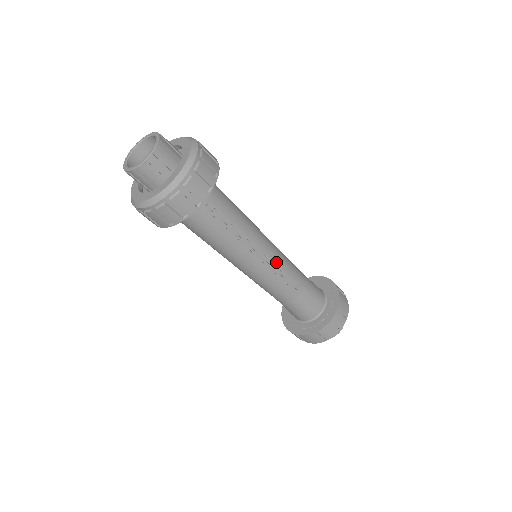
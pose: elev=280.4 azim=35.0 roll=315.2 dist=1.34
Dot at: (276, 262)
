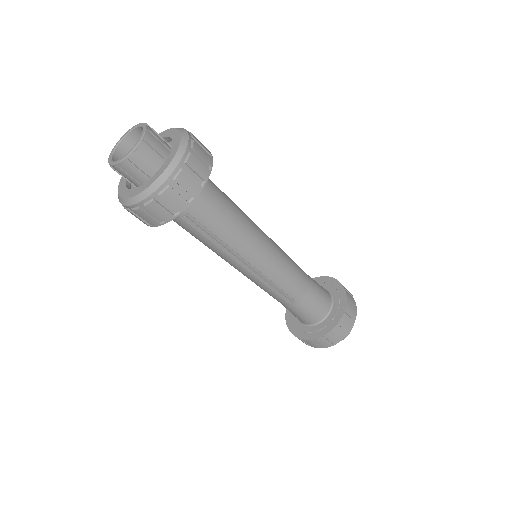
Dot at: (267, 275)
